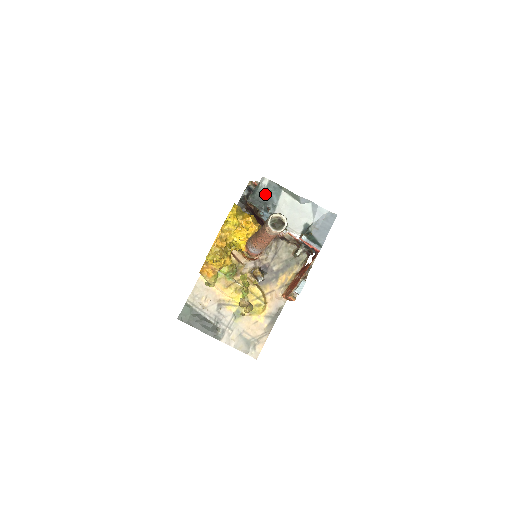
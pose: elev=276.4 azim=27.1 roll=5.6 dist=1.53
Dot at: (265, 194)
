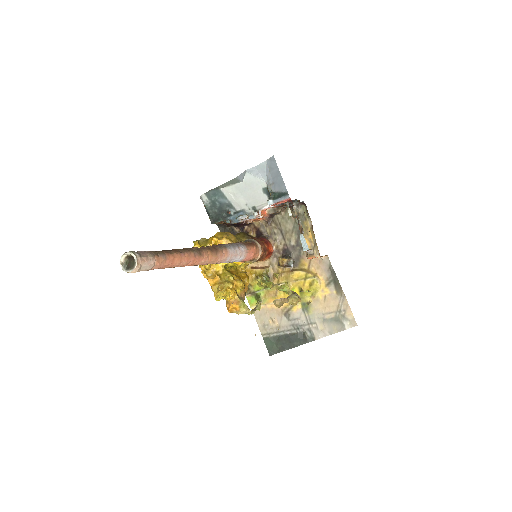
Dot at: (215, 206)
